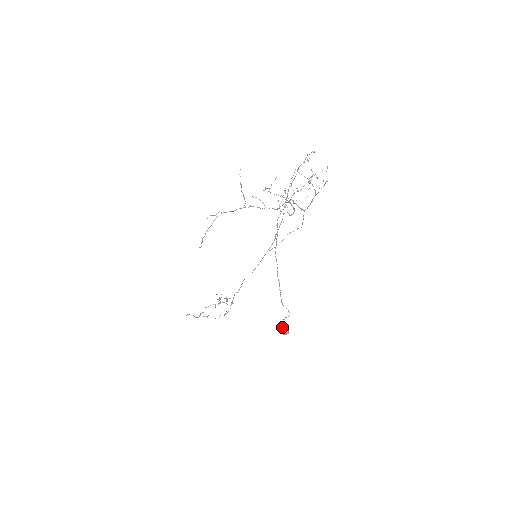
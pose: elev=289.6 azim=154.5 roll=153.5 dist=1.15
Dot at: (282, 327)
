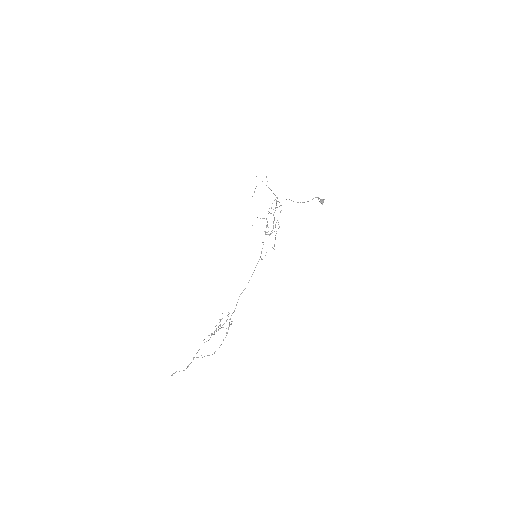
Dot at: (320, 199)
